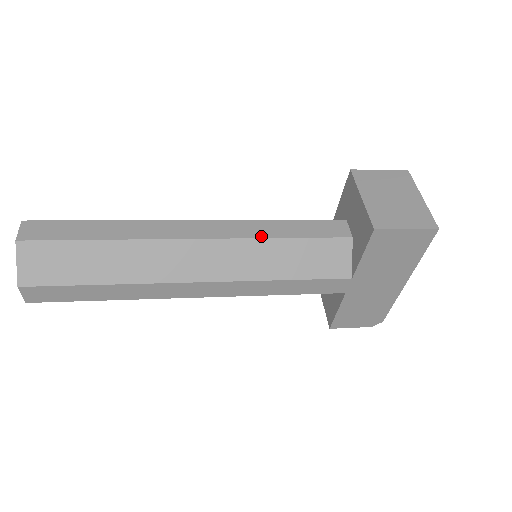
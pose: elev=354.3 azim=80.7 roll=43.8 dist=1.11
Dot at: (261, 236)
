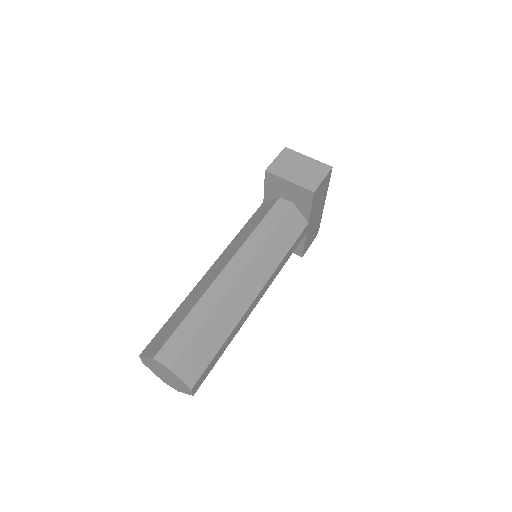
Dot at: (262, 243)
